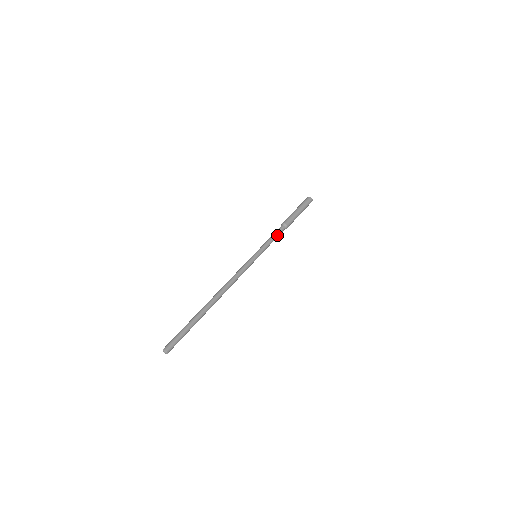
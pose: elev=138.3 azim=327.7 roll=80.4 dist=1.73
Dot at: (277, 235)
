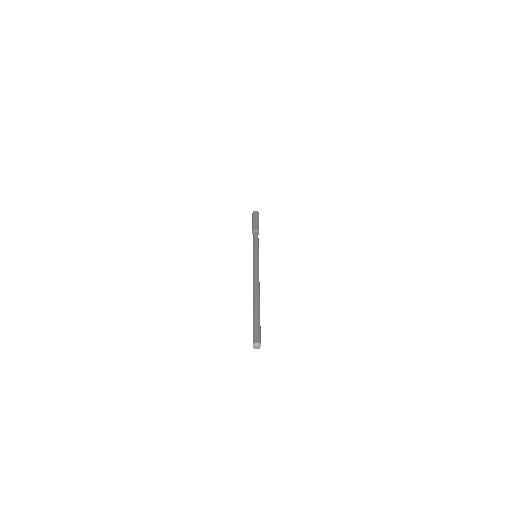
Dot at: (258, 240)
